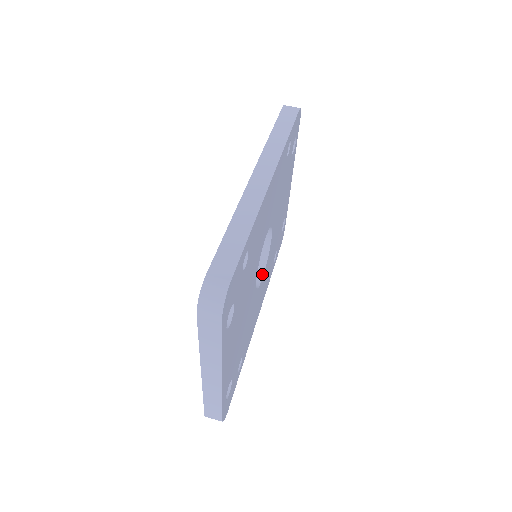
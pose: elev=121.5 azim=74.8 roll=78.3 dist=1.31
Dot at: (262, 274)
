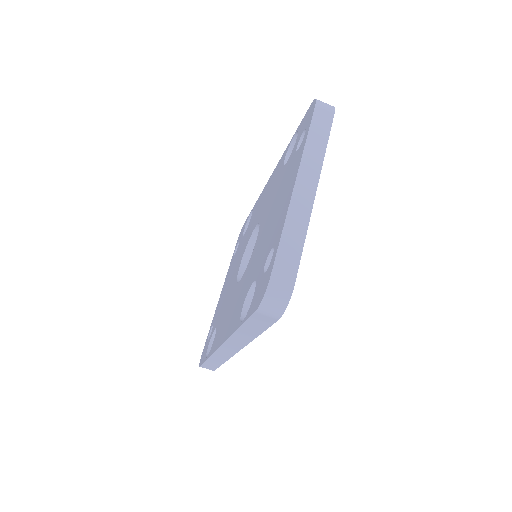
Dot at: occluded
